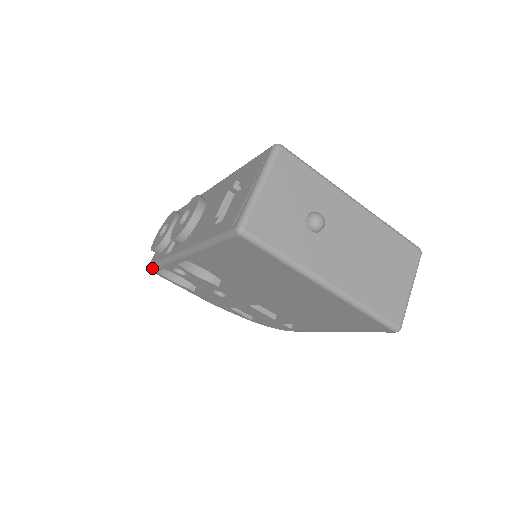
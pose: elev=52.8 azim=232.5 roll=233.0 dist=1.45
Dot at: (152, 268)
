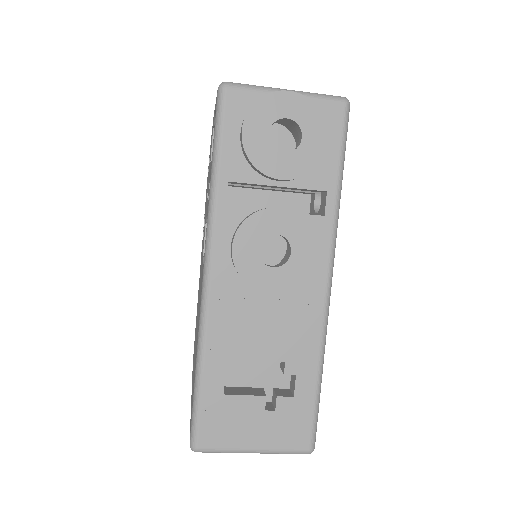
Dot at: (217, 110)
